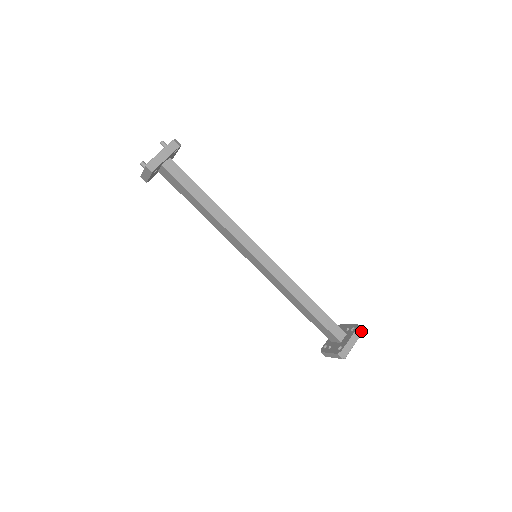
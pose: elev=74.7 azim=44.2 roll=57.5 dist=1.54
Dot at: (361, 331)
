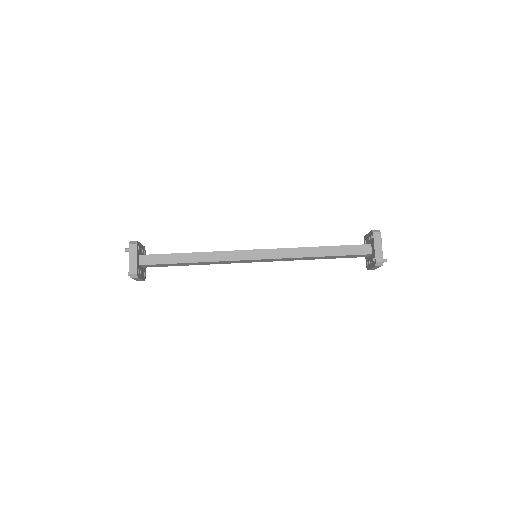
Dot at: (378, 233)
